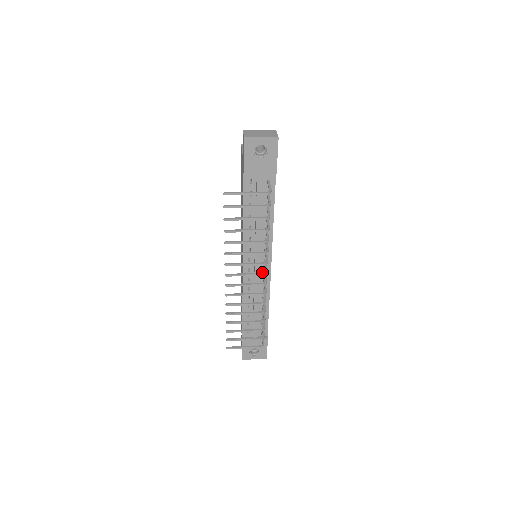
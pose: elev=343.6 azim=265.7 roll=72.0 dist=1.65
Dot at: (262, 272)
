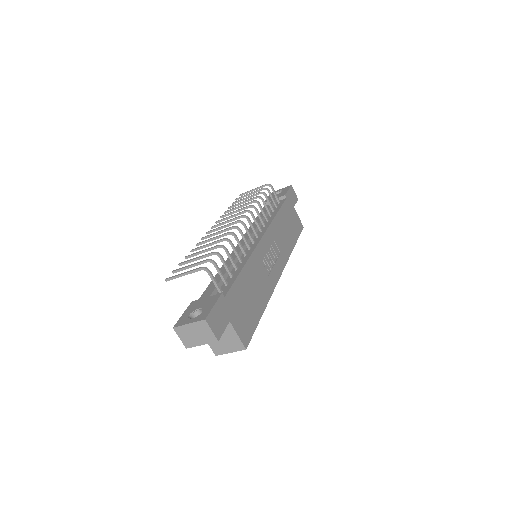
Dot at: (251, 245)
